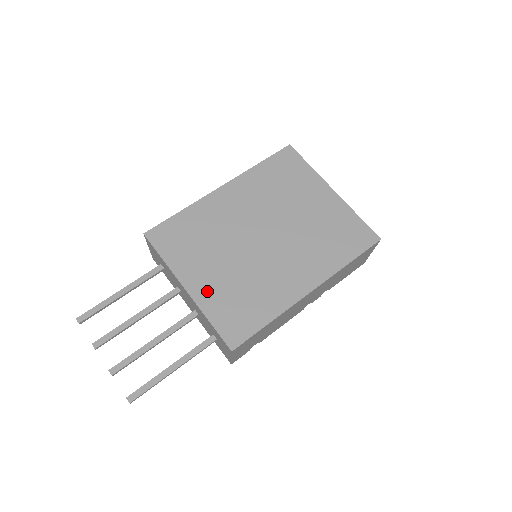
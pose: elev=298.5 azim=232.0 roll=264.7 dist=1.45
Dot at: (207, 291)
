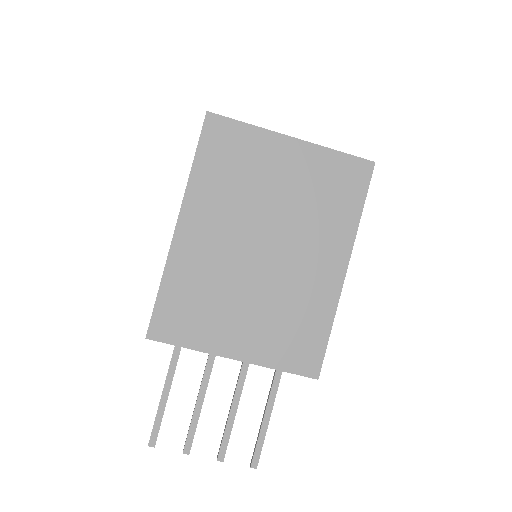
Dot at: (254, 345)
